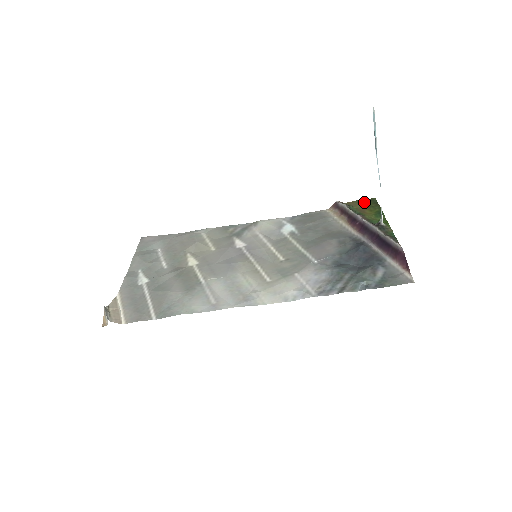
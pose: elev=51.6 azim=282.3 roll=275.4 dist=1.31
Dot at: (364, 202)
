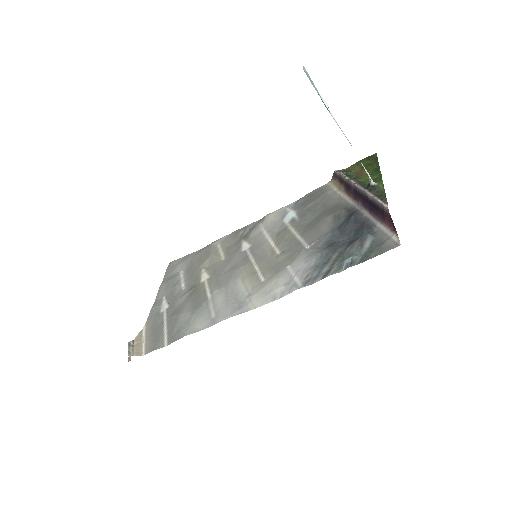
Dot at: (363, 162)
